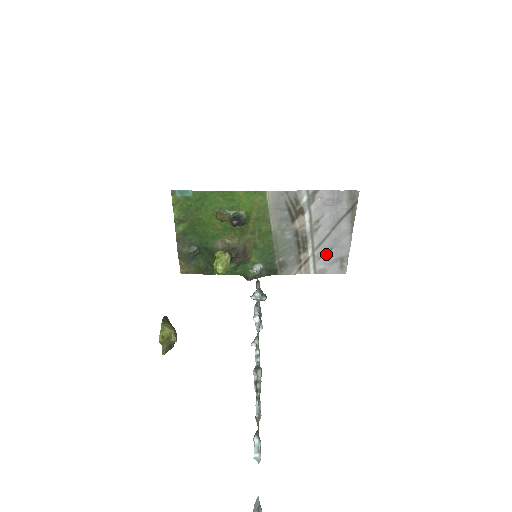
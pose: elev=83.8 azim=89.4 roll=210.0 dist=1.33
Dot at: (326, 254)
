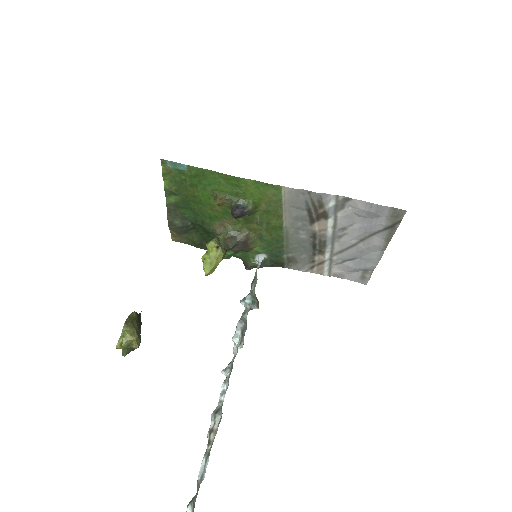
Dot at: (347, 261)
